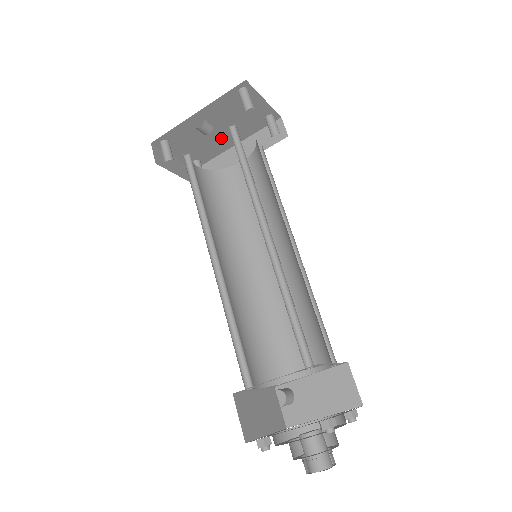
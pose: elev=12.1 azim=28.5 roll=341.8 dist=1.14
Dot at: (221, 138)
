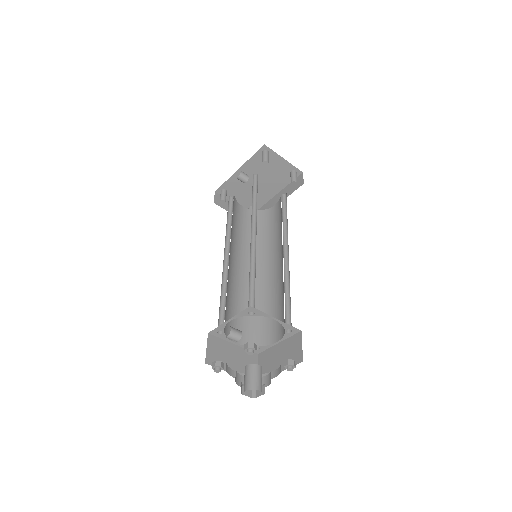
Dot at: (263, 189)
